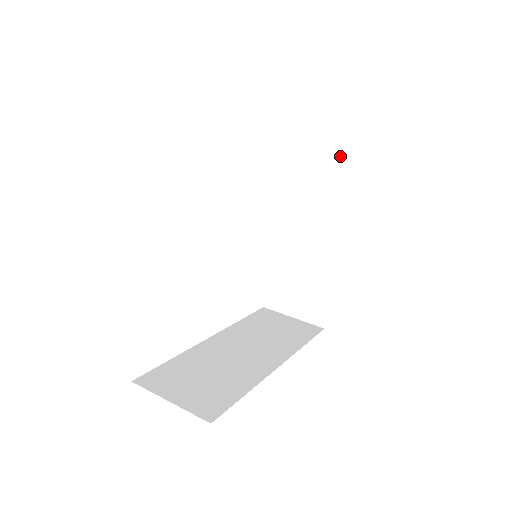
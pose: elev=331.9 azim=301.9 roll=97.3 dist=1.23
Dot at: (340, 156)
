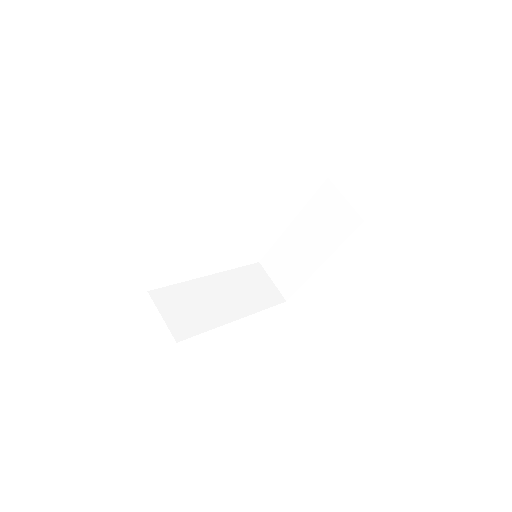
Dot at: (355, 213)
